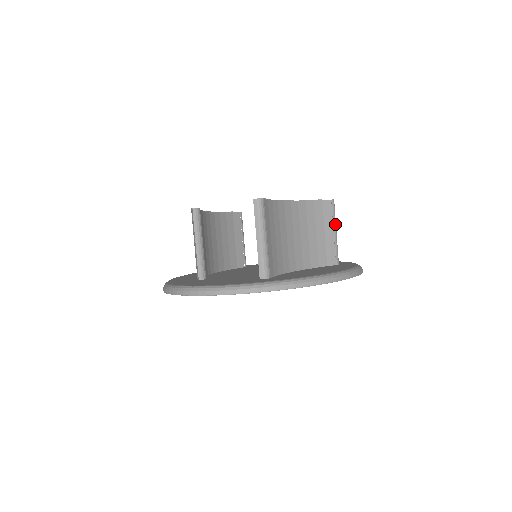
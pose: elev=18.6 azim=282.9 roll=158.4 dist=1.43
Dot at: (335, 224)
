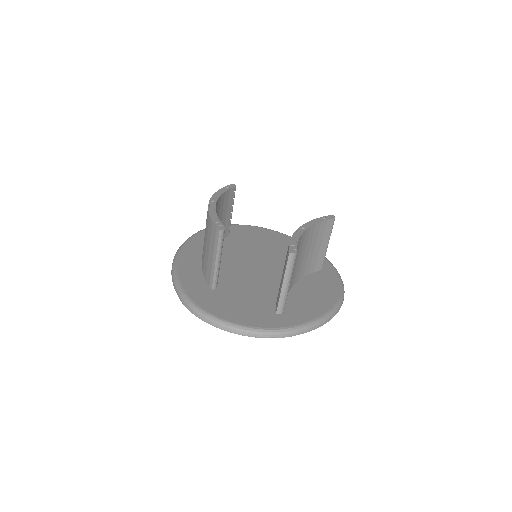
Dot at: occluded
